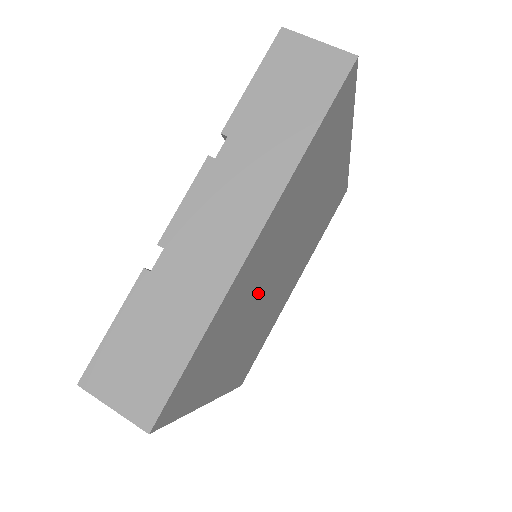
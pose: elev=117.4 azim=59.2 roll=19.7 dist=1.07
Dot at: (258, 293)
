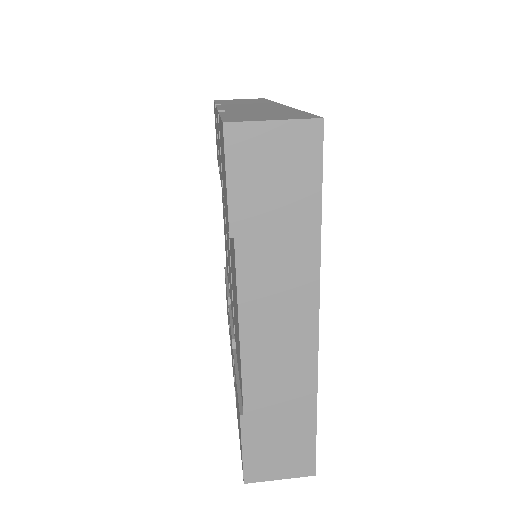
Dot at: occluded
